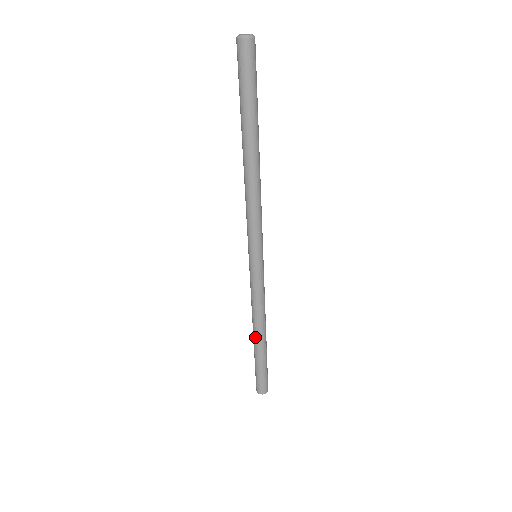
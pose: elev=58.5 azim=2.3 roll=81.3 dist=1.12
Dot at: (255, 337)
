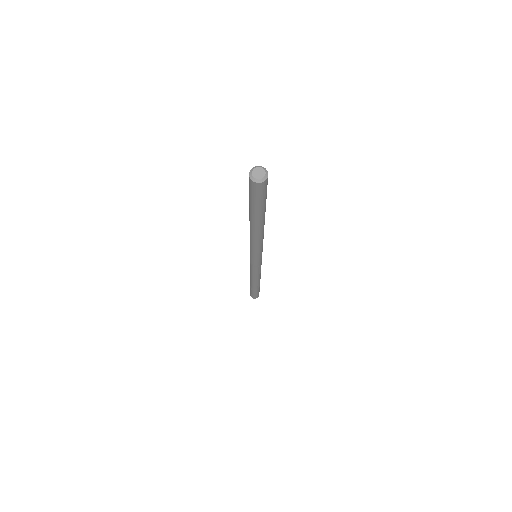
Dot at: (251, 282)
